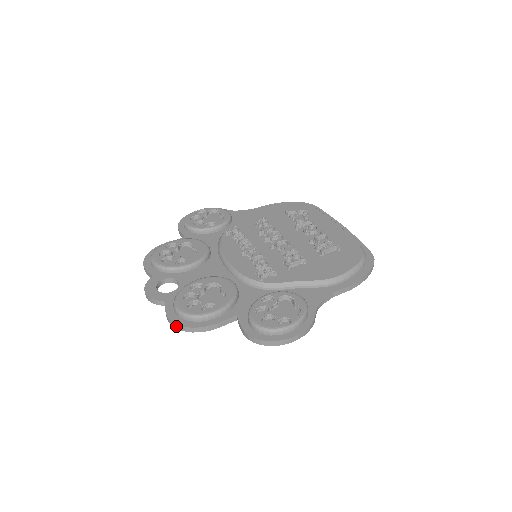
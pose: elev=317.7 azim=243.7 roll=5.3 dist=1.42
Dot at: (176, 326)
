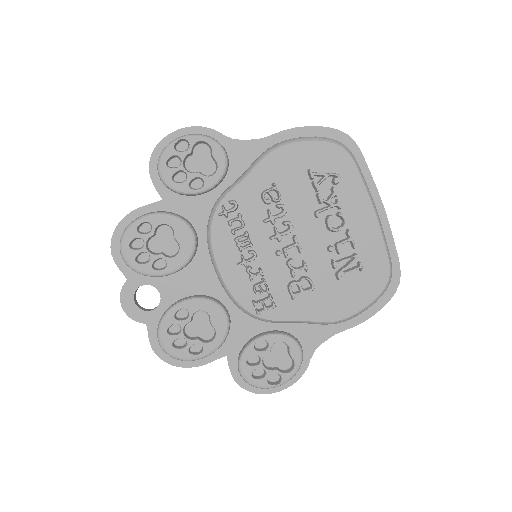
Dot at: (162, 359)
